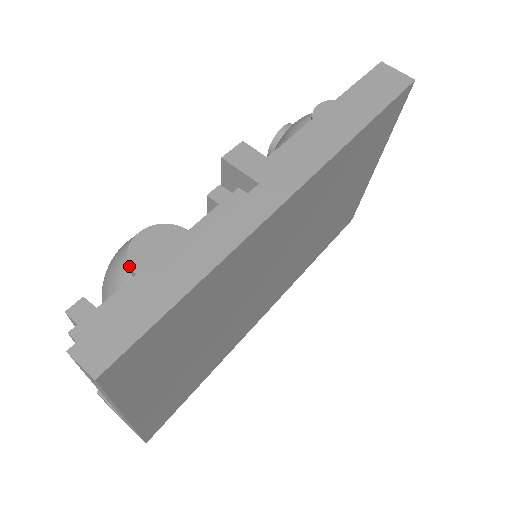
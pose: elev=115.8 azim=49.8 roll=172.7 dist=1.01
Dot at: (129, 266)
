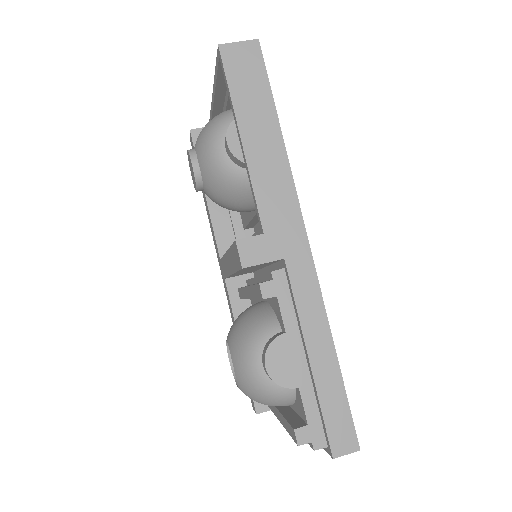
Dot at: occluded
